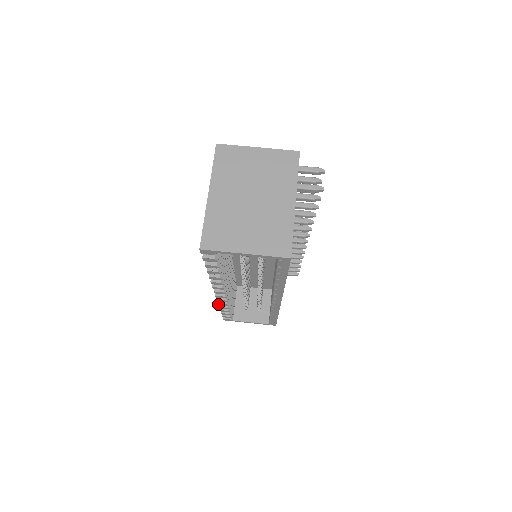
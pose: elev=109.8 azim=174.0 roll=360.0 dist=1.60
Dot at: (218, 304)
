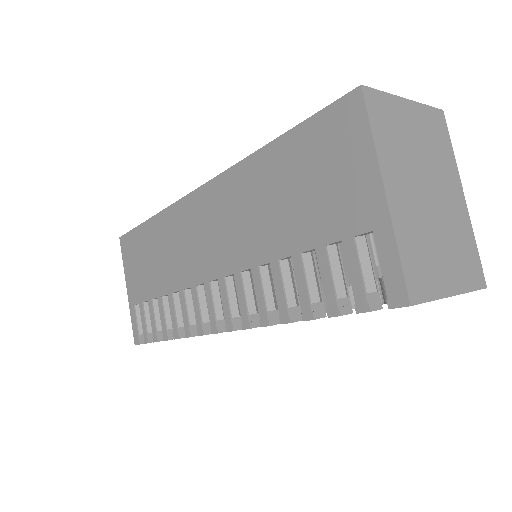
Dot at: (187, 337)
